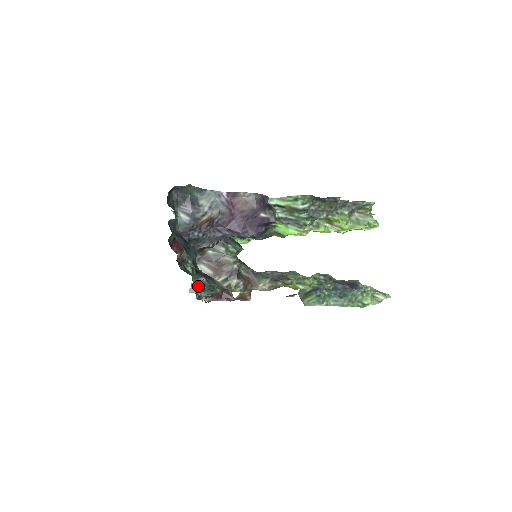
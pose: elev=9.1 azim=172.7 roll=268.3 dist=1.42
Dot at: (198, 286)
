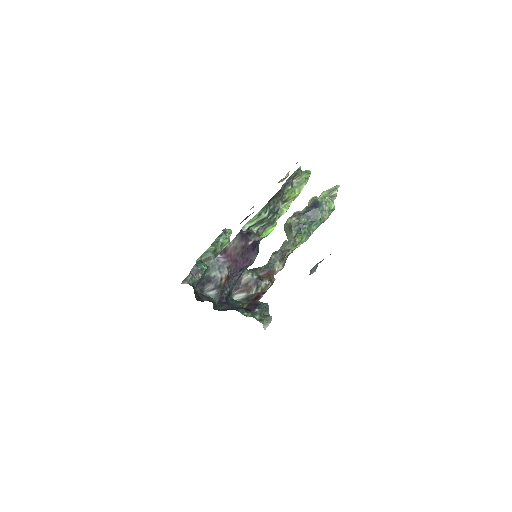
Dot at: (265, 321)
